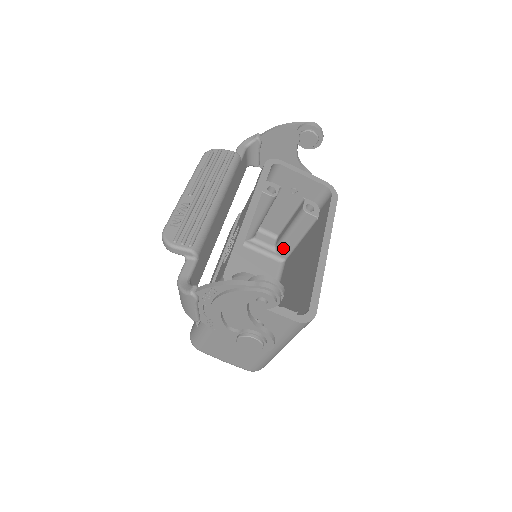
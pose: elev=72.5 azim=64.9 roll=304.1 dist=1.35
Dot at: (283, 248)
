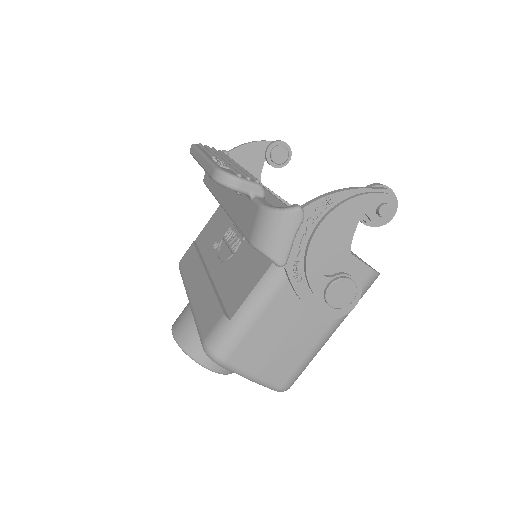
Dot at: occluded
